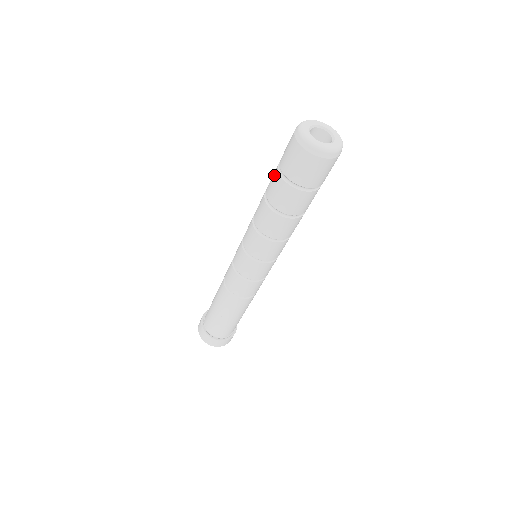
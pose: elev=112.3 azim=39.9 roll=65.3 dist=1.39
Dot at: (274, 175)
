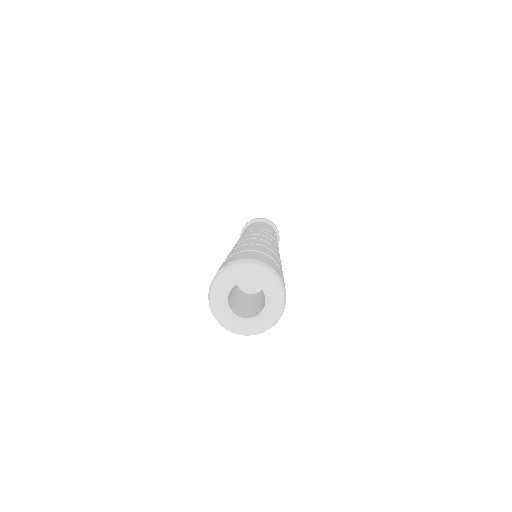
Dot at: occluded
